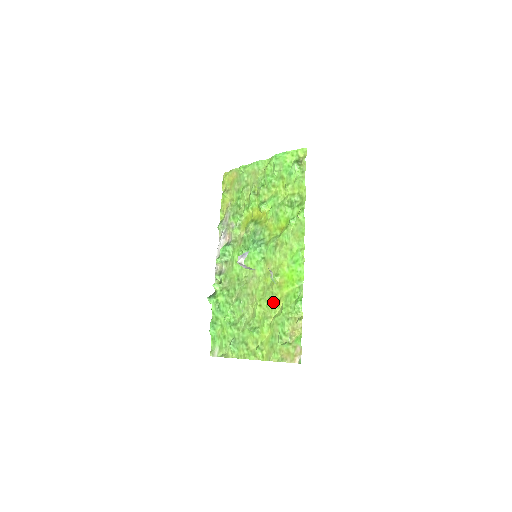
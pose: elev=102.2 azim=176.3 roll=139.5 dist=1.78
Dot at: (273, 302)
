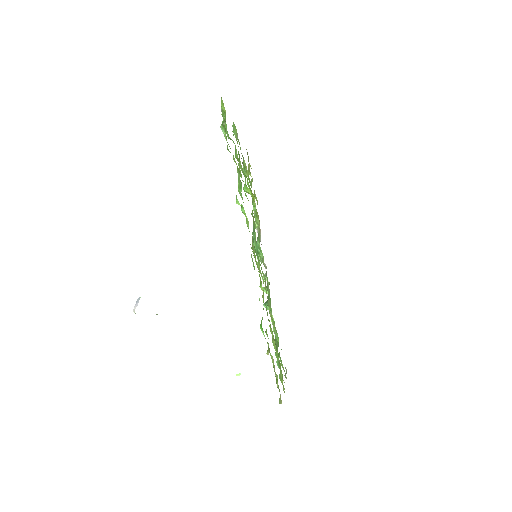
Dot at: (268, 319)
